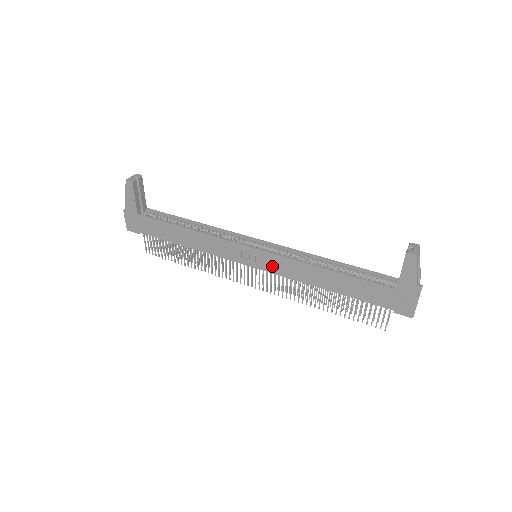
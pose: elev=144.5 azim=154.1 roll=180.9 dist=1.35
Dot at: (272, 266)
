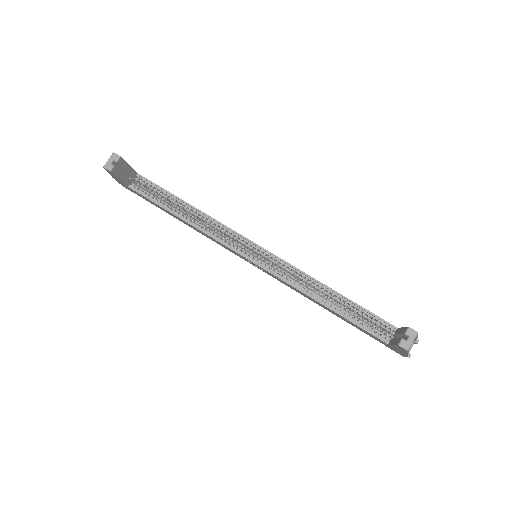
Dot at: (271, 275)
